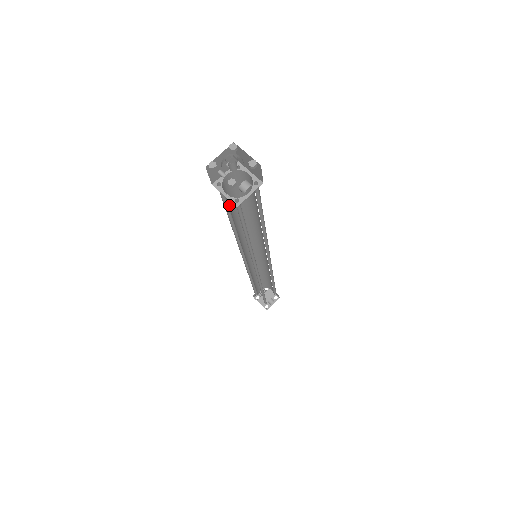
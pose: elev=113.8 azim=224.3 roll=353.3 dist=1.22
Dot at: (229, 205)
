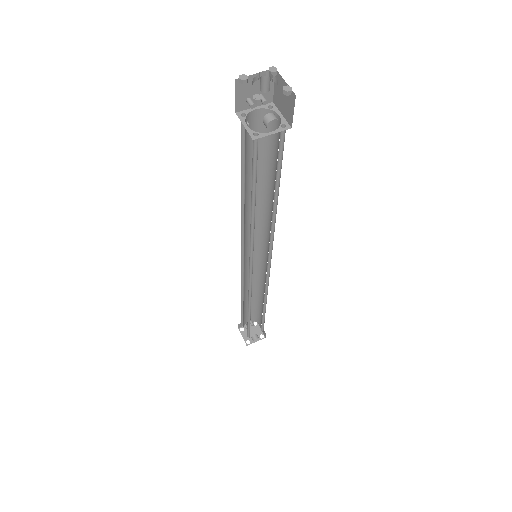
Dot at: (246, 157)
